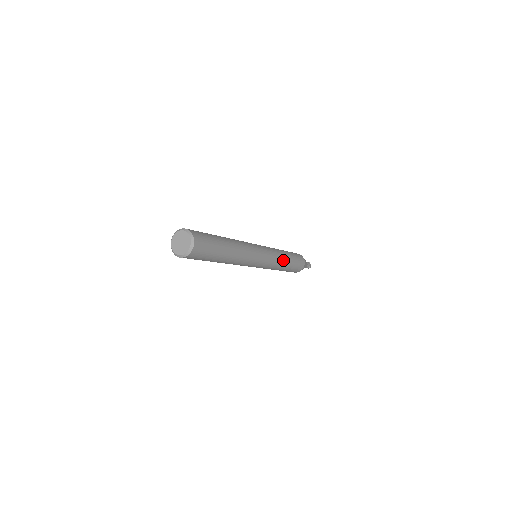
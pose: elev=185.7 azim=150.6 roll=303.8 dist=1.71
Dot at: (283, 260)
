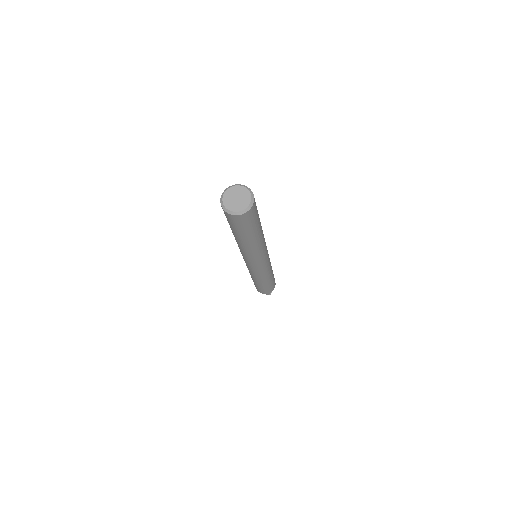
Dot at: occluded
